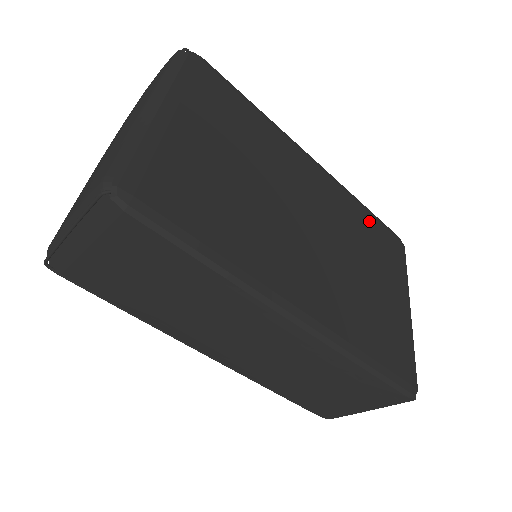
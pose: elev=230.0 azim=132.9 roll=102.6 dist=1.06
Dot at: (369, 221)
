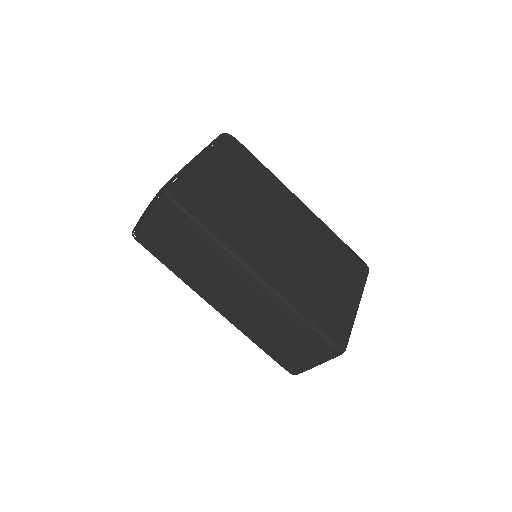
Dot at: (339, 246)
